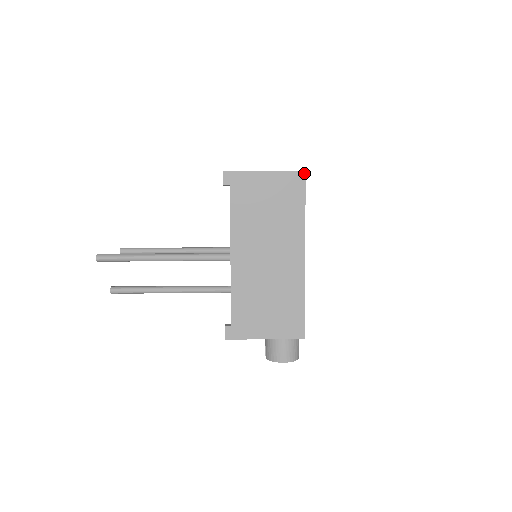
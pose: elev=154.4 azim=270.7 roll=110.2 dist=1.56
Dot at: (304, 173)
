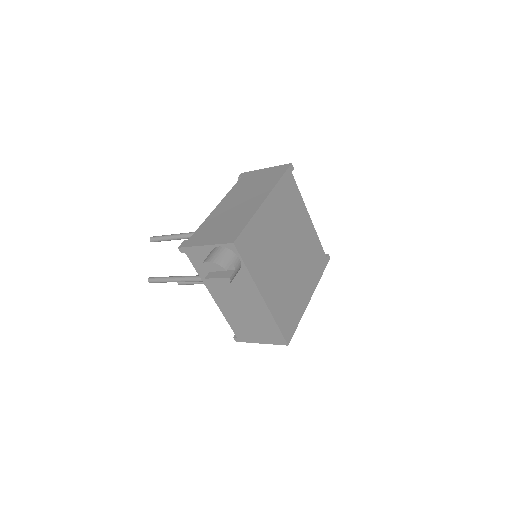
Dot at: (290, 164)
